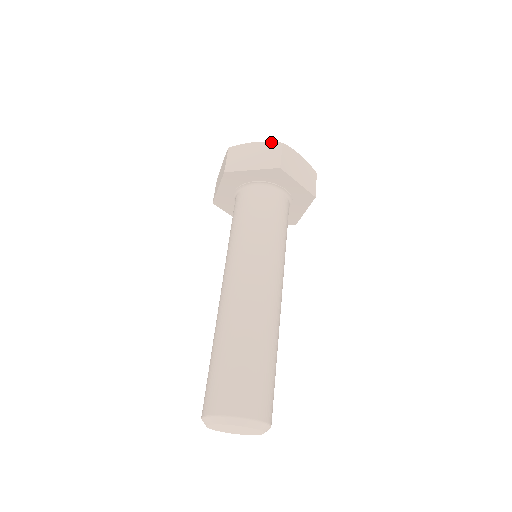
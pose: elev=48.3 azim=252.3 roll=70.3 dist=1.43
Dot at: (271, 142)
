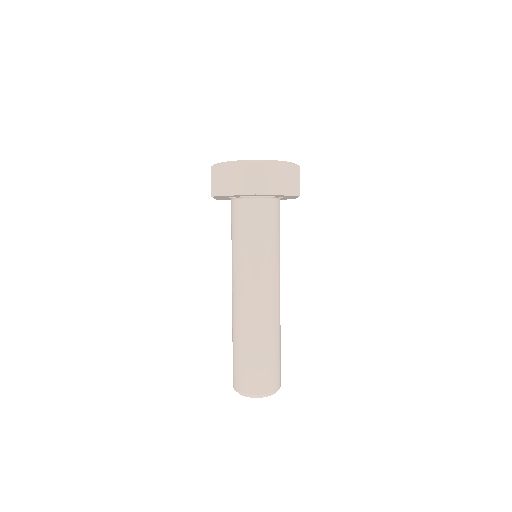
Dot at: (245, 162)
